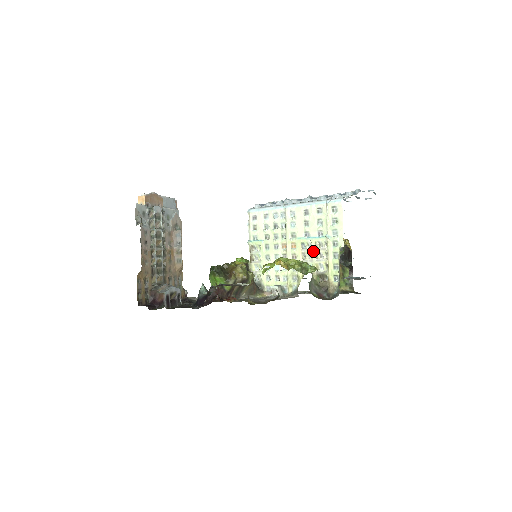
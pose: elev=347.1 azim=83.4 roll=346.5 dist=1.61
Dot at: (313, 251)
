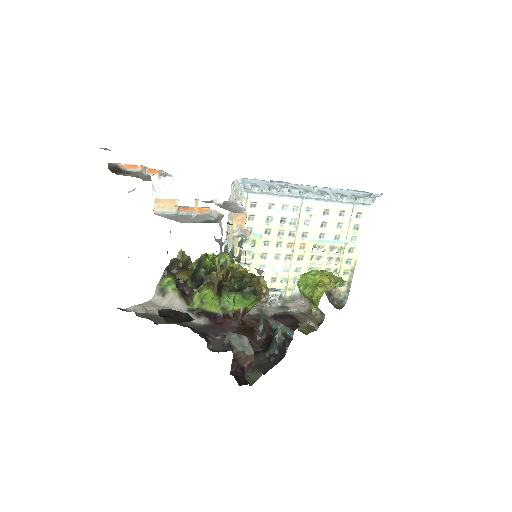
Dot at: (325, 255)
